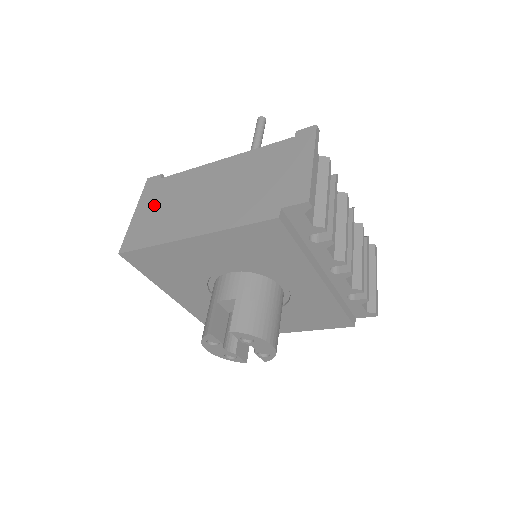
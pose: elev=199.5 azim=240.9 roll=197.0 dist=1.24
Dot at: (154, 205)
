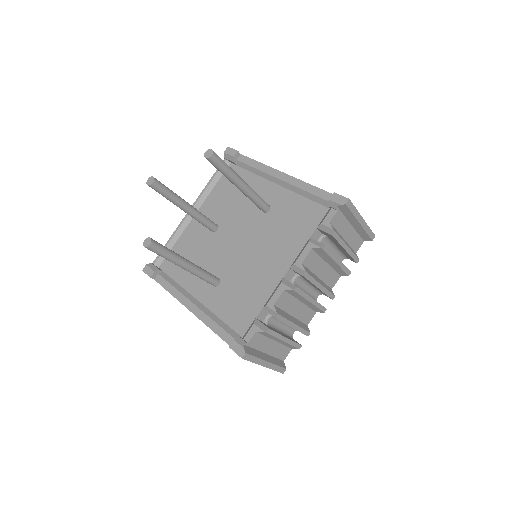
Dot at: occluded
